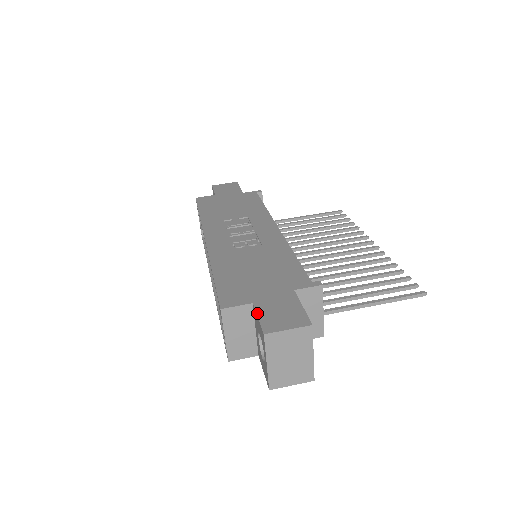
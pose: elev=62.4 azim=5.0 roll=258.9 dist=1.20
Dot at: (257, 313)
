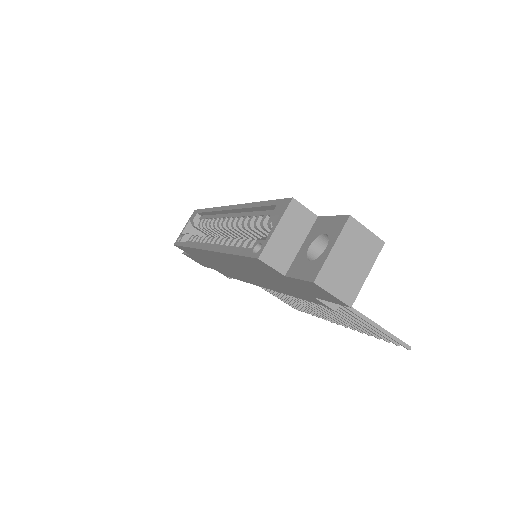
Dot at: (329, 216)
